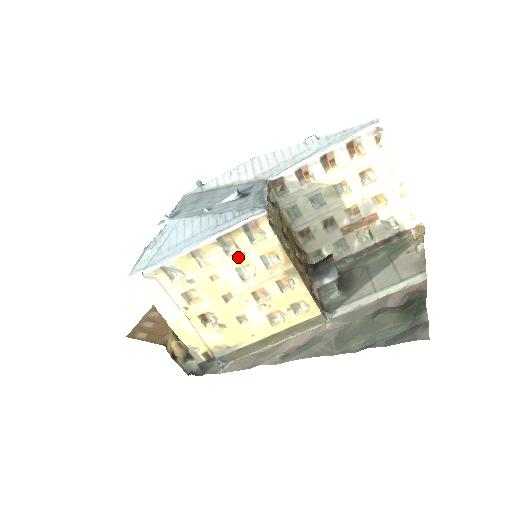
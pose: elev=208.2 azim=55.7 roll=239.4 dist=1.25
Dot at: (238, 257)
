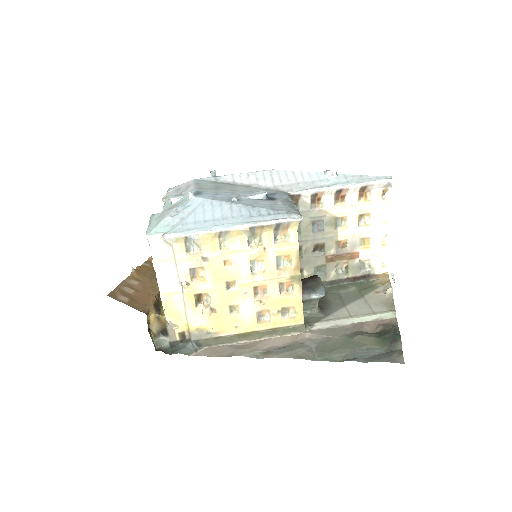
Dot at: (259, 250)
